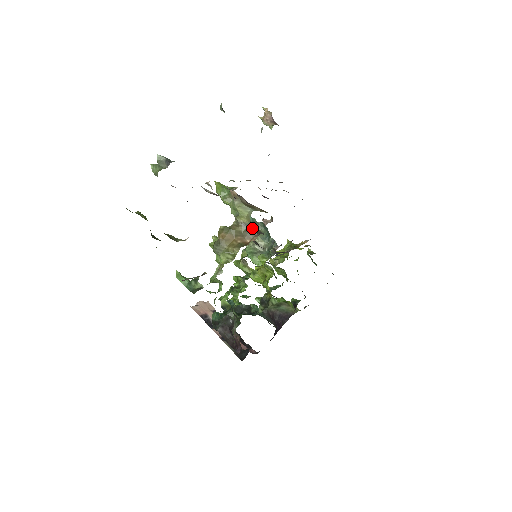
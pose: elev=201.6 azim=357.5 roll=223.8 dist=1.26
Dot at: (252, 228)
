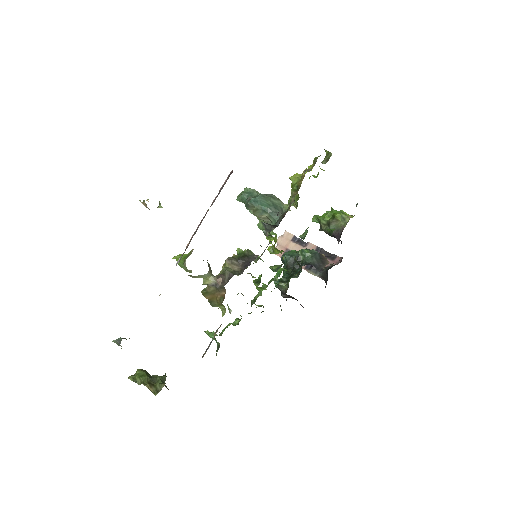
Dot at: occluded
